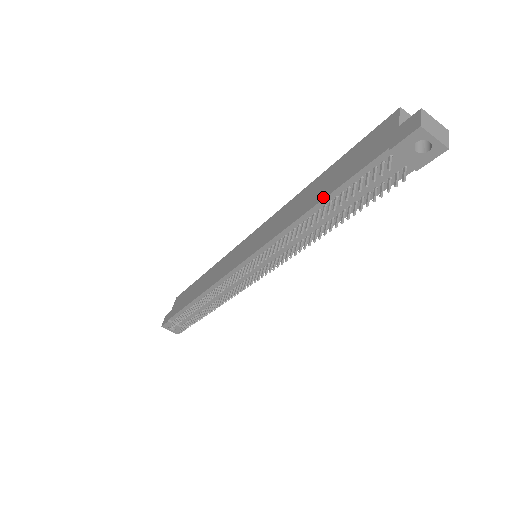
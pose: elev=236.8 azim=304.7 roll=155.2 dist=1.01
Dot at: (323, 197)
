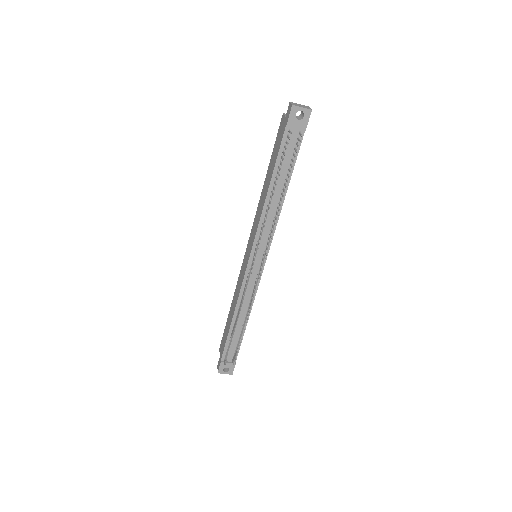
Dot at: (271, 177)
